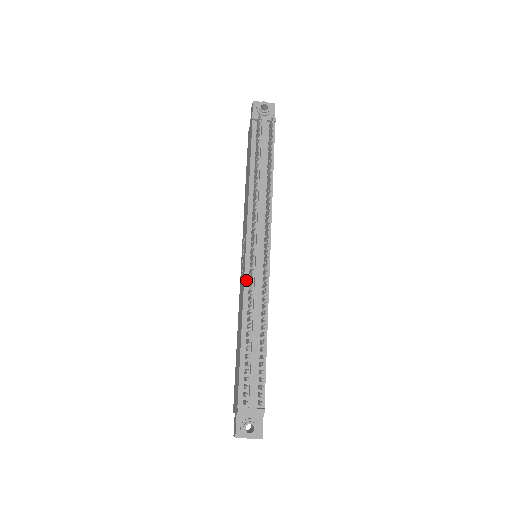
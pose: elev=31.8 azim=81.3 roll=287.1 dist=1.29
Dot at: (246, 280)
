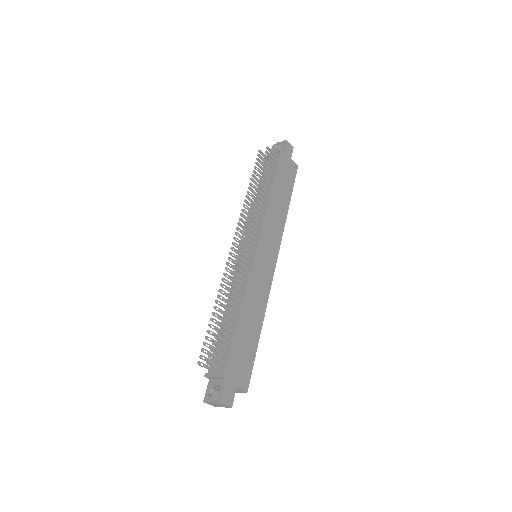
Dot at: occluded
